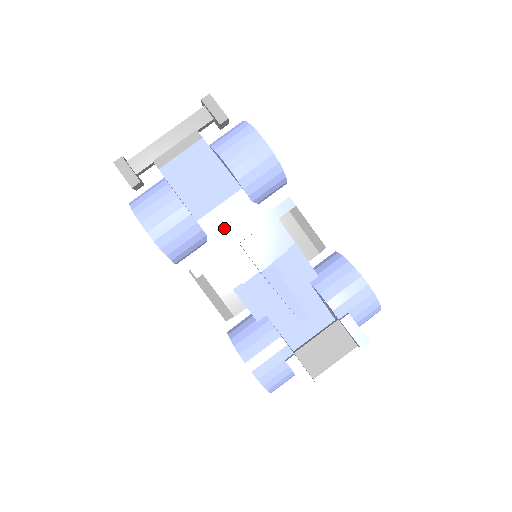
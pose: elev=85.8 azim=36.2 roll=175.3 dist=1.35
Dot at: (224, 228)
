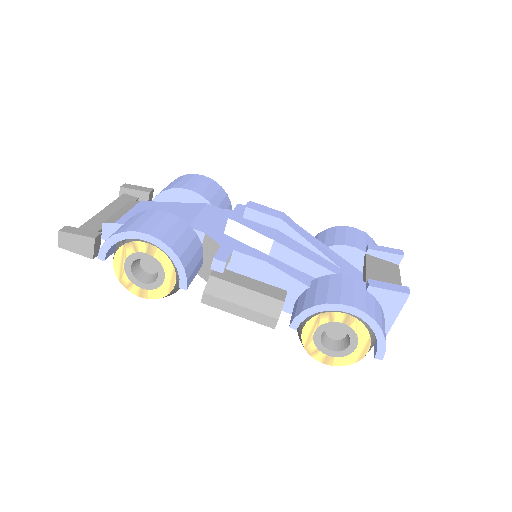
Dot at: (216, 226)
